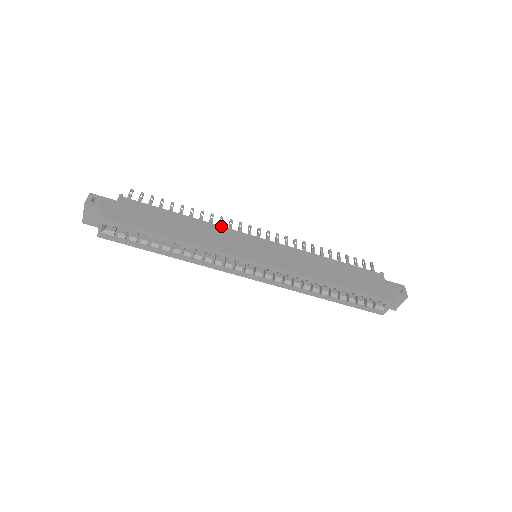
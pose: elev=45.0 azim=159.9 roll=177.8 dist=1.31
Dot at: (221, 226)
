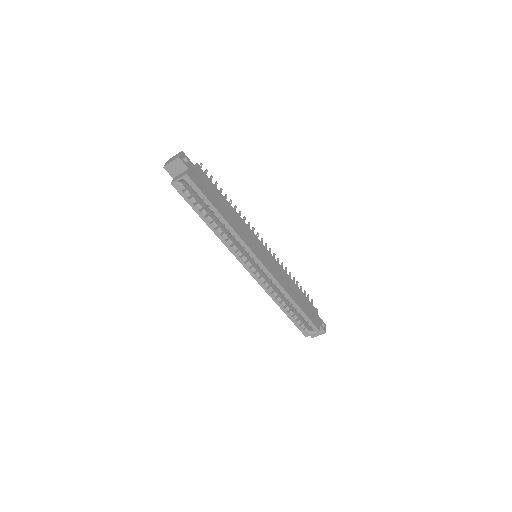
Dot at: occluded
